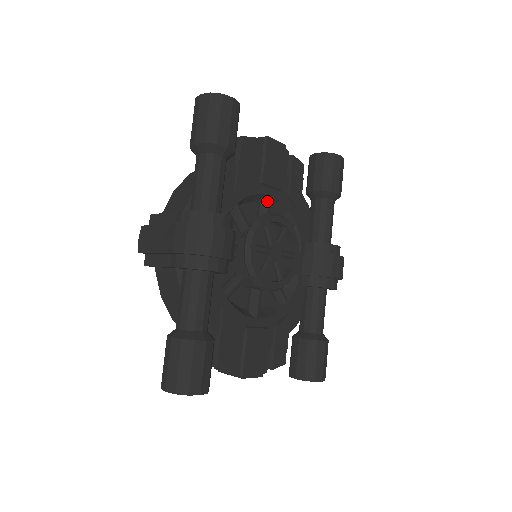
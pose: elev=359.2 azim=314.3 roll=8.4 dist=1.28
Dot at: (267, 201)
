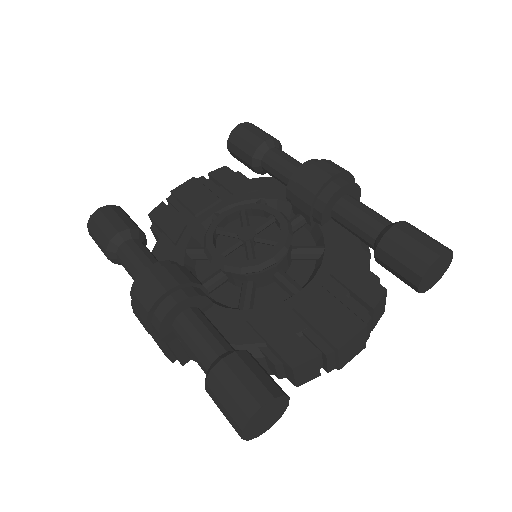
Dot at: occluded
